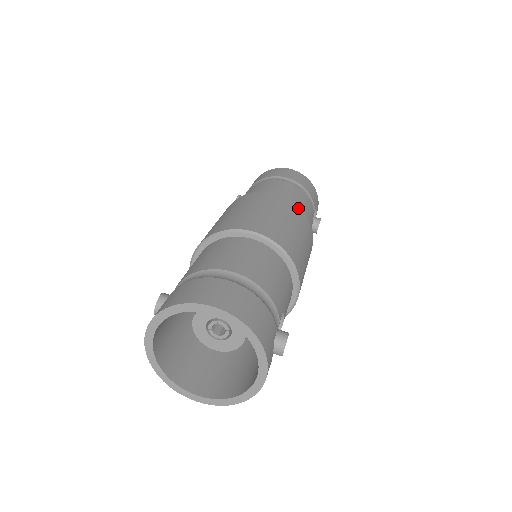
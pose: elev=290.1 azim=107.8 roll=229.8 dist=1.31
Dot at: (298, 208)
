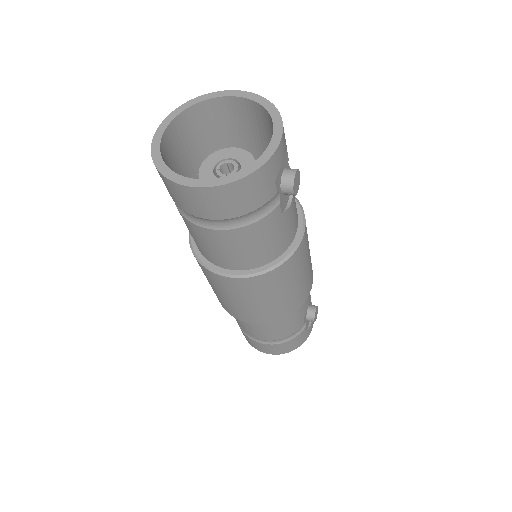
Dot at: occluded
